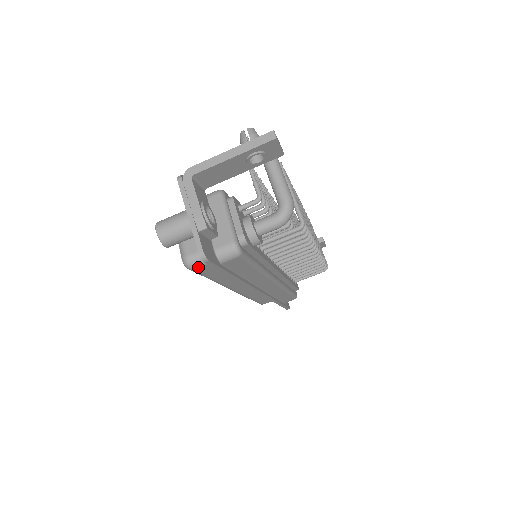
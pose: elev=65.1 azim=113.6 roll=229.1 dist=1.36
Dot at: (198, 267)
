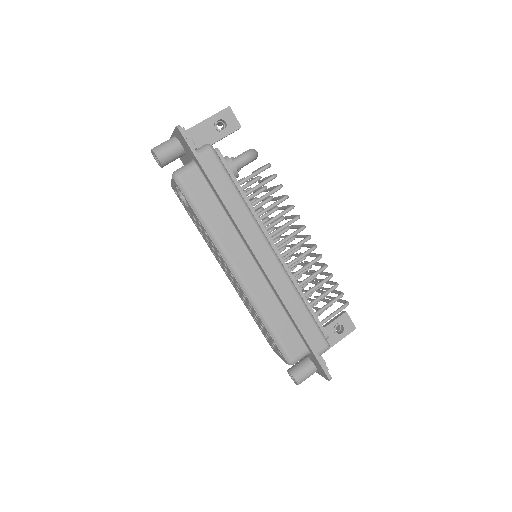
Dot at: (183, 175)
